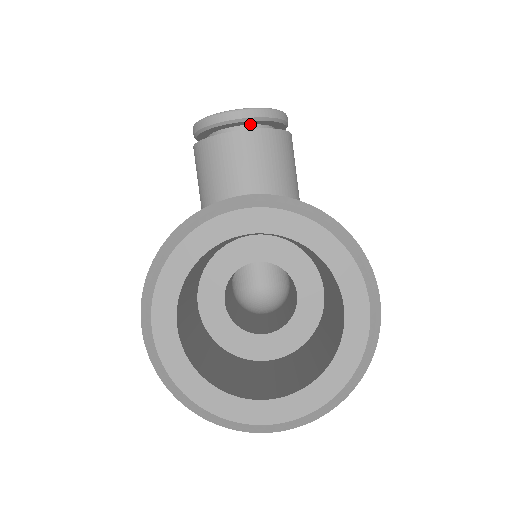
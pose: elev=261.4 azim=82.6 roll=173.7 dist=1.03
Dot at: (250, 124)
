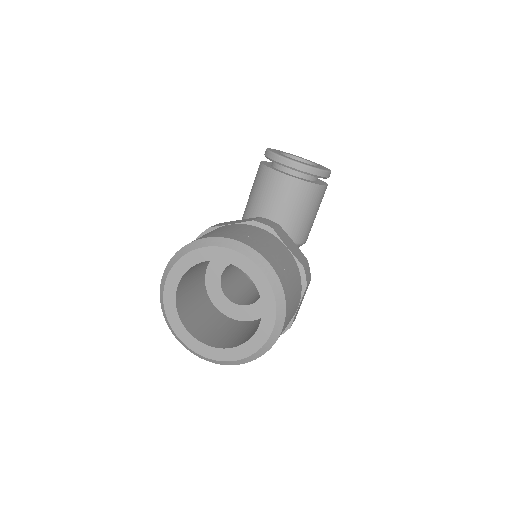
Dot at: occluded
